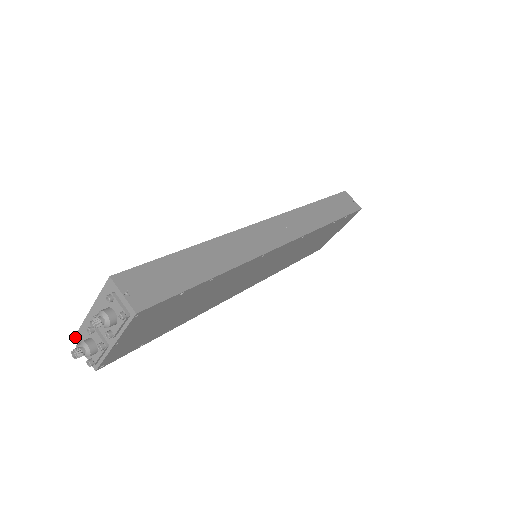
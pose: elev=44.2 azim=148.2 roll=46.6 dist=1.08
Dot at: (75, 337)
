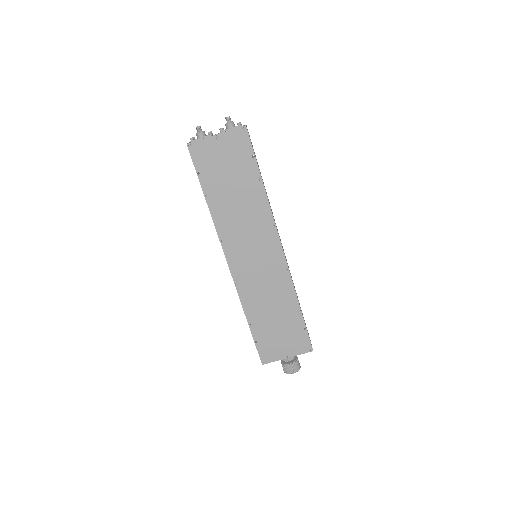
Dot at: occluded
